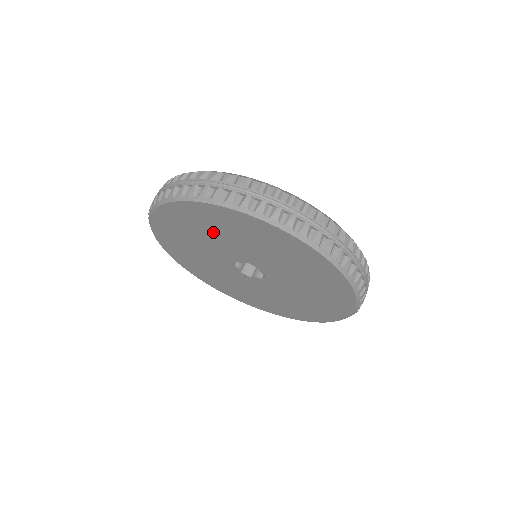
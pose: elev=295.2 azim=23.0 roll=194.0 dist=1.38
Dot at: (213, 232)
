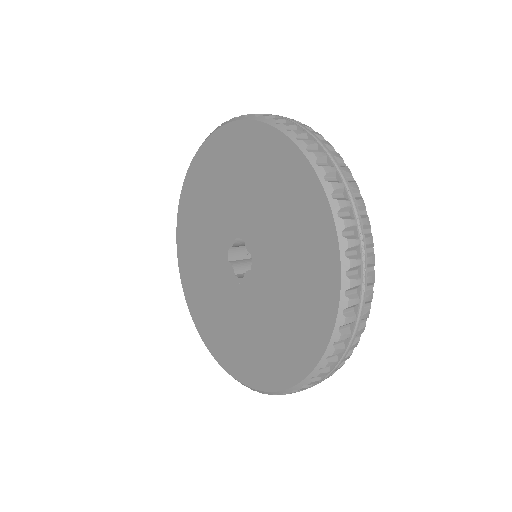
Dot at: (210, 198)
